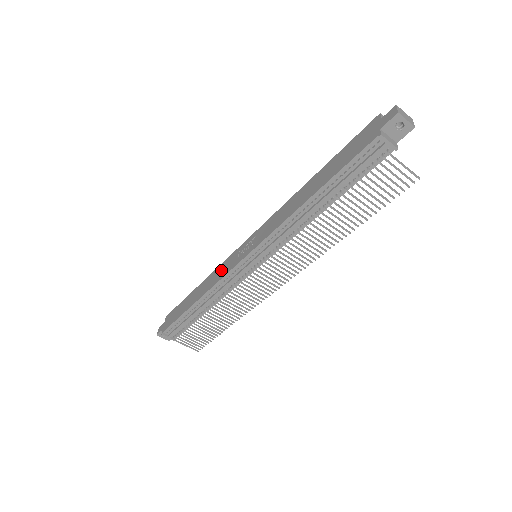
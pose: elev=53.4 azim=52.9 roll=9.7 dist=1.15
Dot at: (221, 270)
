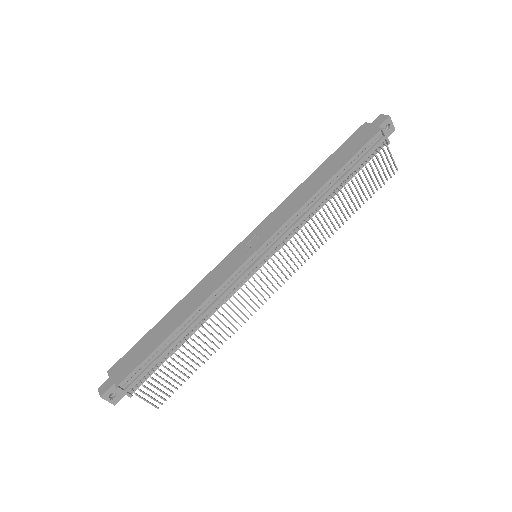
Dot at: (213, 279)
